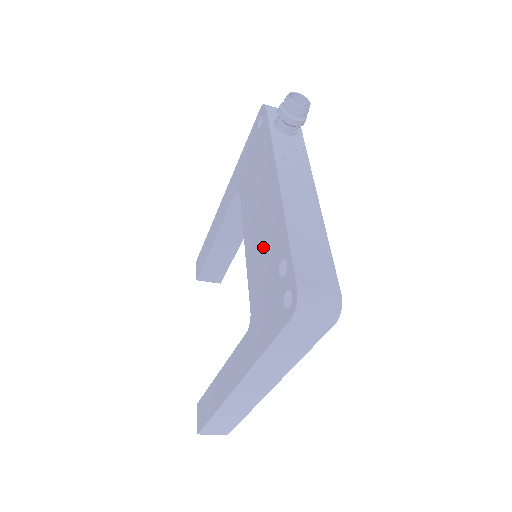
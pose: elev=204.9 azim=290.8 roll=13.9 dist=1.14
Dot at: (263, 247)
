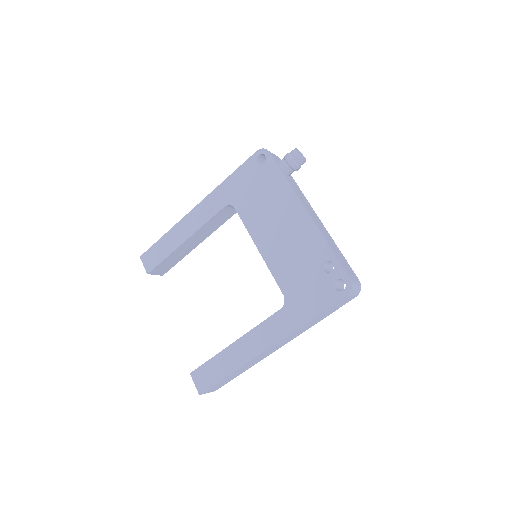
Dot at: (293, 252)
